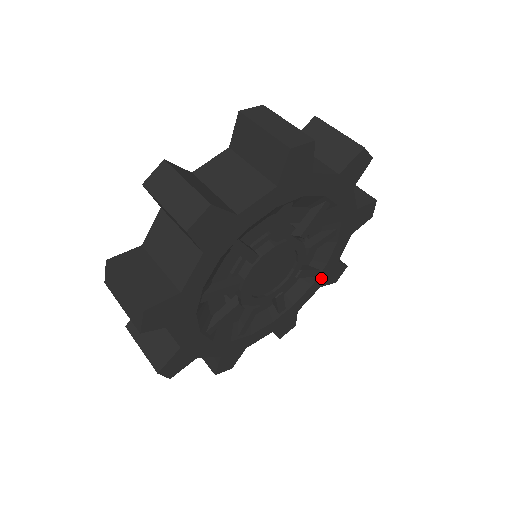
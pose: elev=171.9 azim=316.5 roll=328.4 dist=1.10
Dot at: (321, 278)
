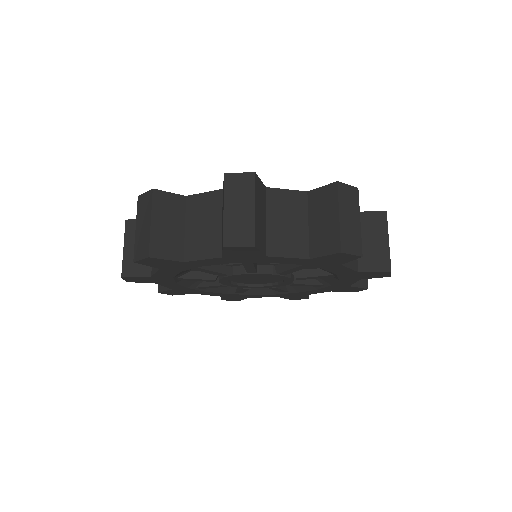
Dot at: (329, 288)
